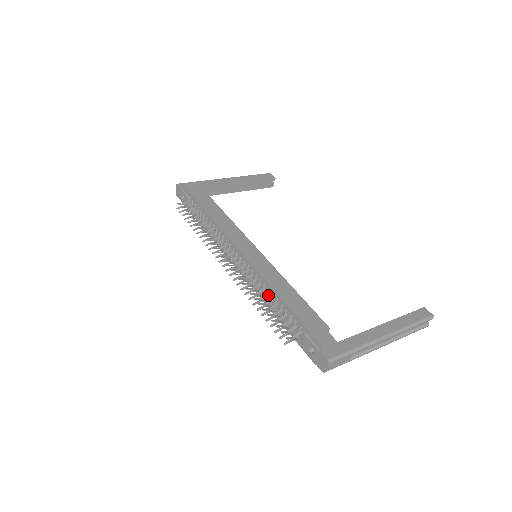
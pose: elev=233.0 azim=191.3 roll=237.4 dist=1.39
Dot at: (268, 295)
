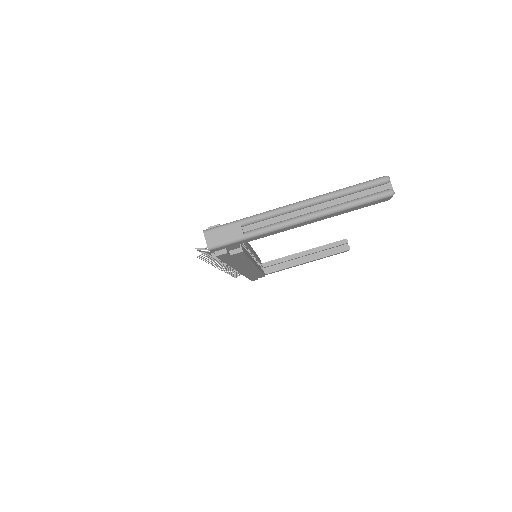
Dot at: occluded
